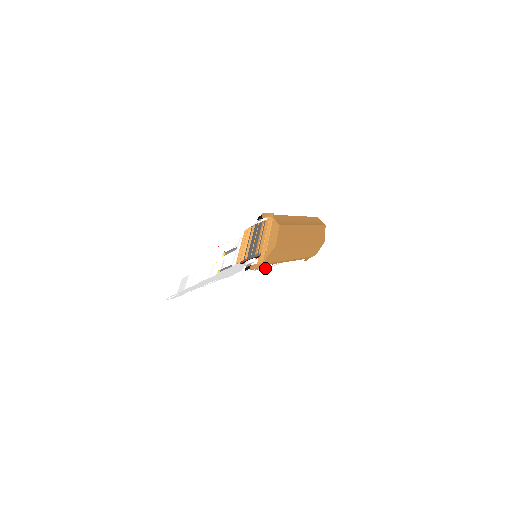
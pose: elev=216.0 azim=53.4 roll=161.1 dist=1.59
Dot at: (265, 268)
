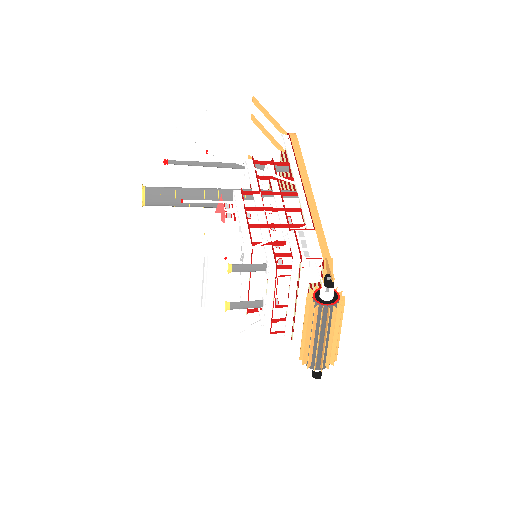
Dot at: occluded
